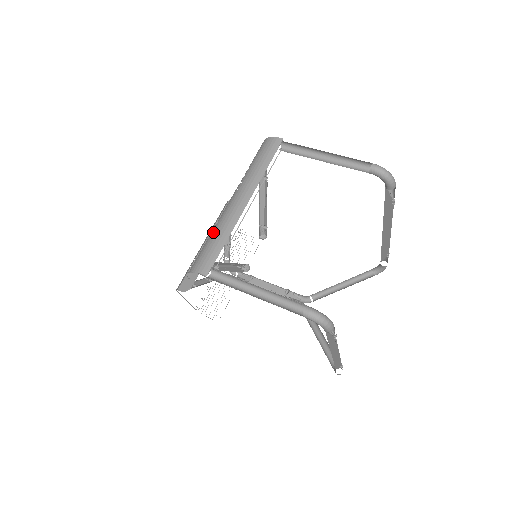
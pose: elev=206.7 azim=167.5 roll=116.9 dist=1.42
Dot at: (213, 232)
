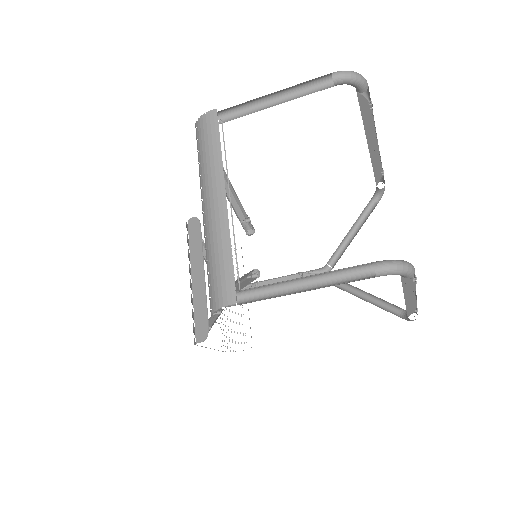
Dot at: (209, 252)
